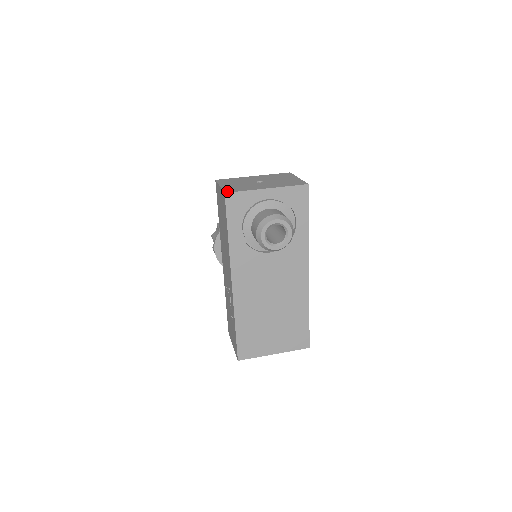
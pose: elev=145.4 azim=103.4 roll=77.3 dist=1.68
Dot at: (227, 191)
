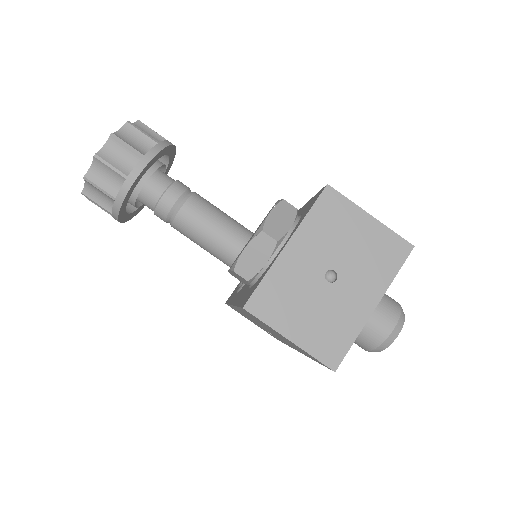
Dot at: (332, 363)
